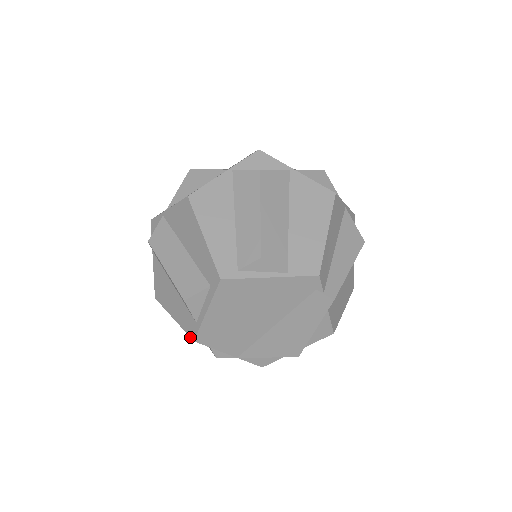
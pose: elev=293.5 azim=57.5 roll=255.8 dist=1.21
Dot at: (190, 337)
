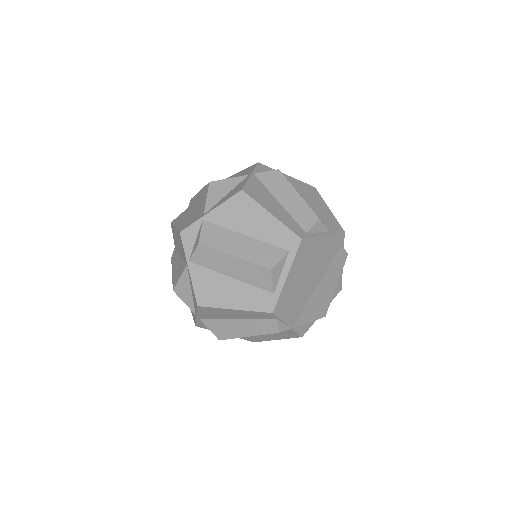
Dot at: (267, 312)
